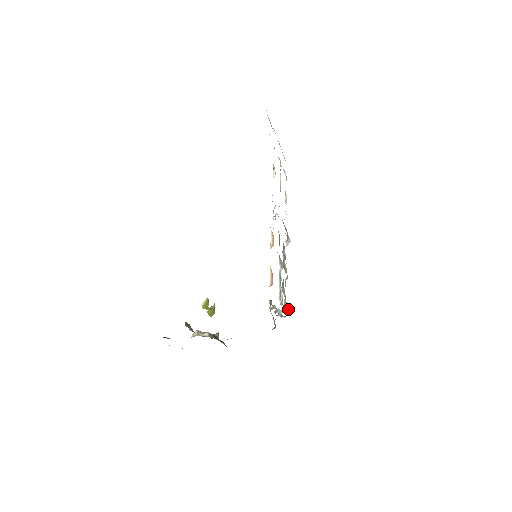
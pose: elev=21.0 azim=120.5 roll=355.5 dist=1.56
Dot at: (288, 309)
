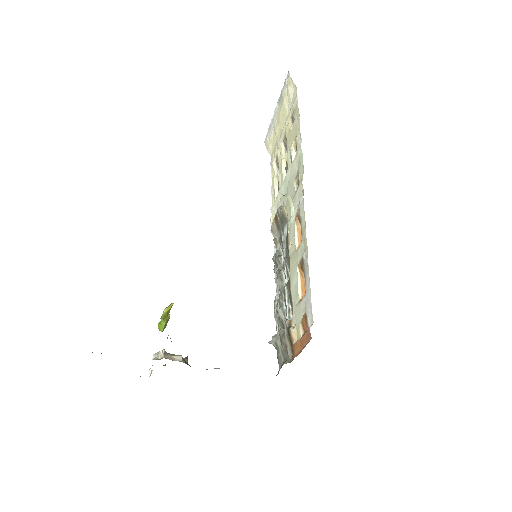
Dot at: occluded
